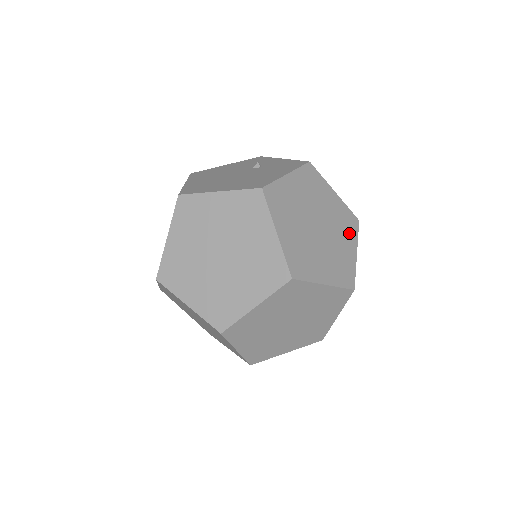
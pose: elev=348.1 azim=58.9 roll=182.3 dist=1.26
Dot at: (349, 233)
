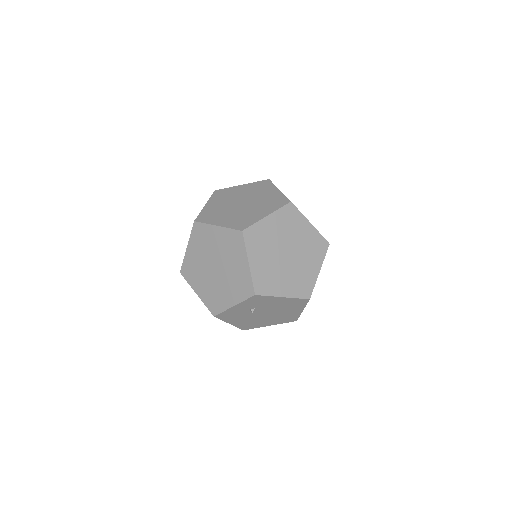
Dot at: occluded
